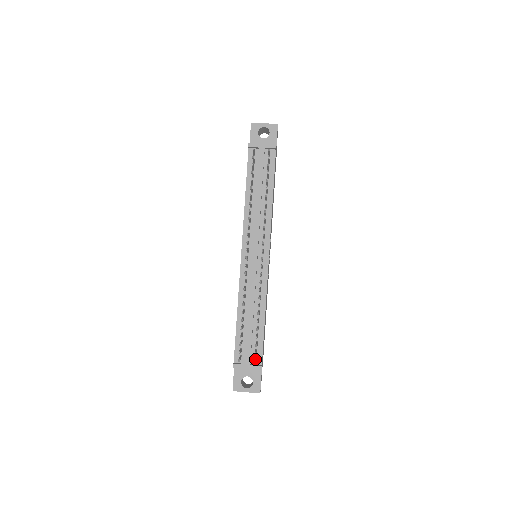
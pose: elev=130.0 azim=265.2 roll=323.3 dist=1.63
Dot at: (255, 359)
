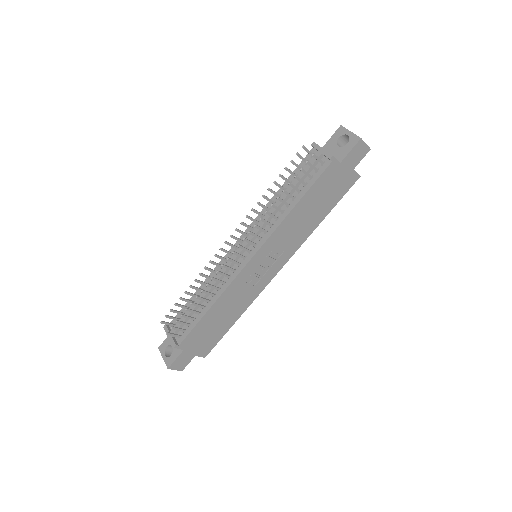
Dot at: (172, 333)
